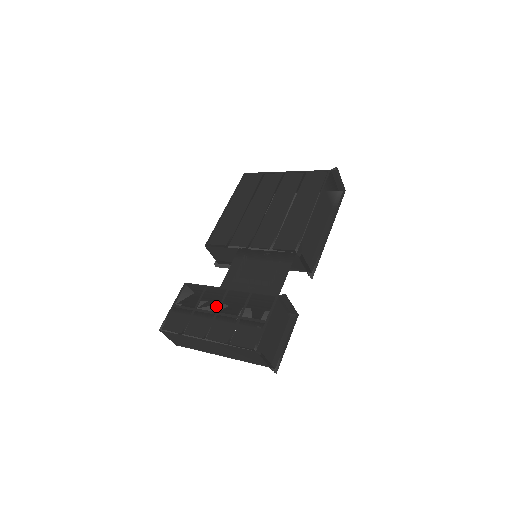
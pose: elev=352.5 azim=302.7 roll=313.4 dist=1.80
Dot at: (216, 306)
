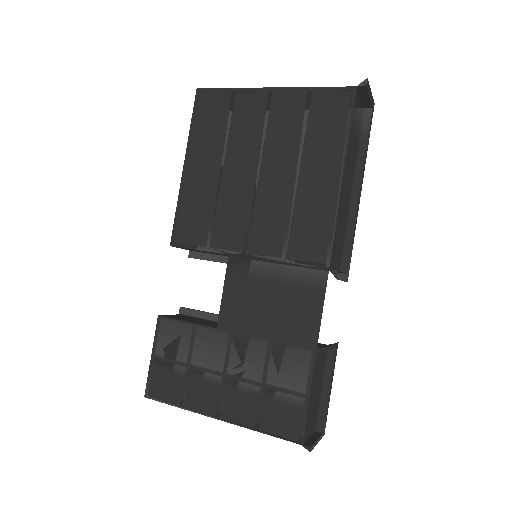
Dot at: (220, 362)
